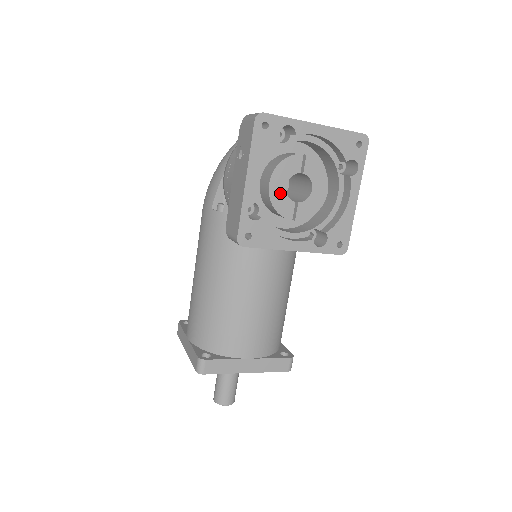
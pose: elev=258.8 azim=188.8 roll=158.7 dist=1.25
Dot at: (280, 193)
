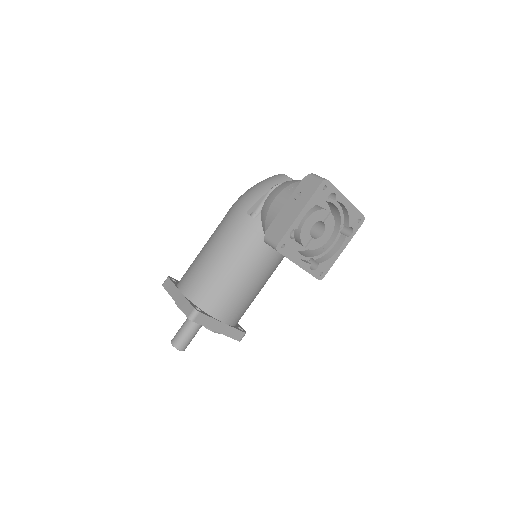
Dot at: (308, 228)
